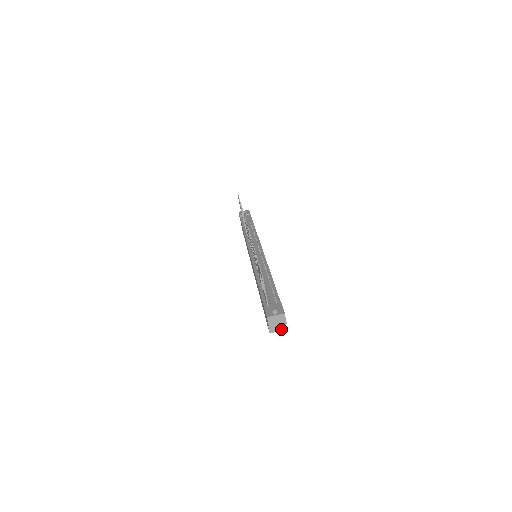
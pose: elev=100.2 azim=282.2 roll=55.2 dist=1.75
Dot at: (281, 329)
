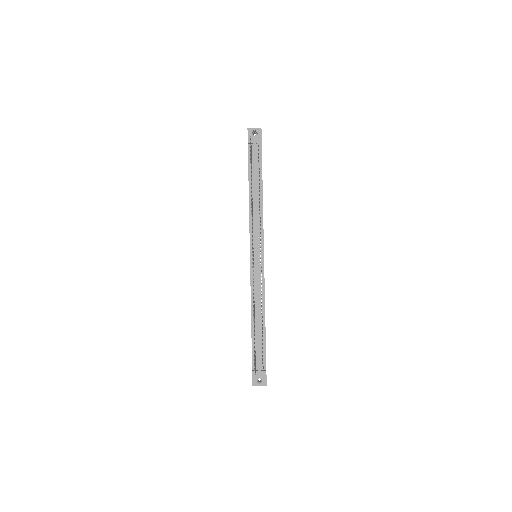
Dot at: occluded
